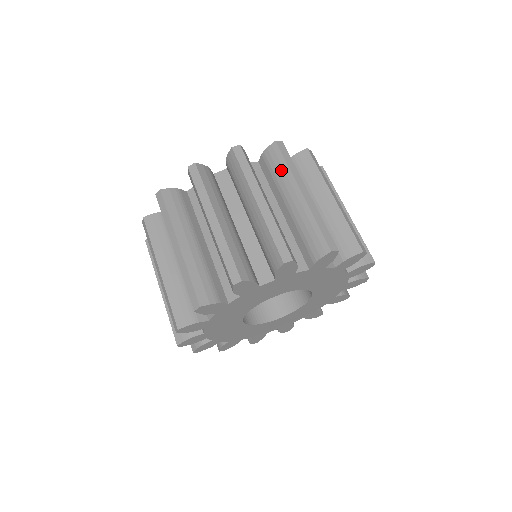
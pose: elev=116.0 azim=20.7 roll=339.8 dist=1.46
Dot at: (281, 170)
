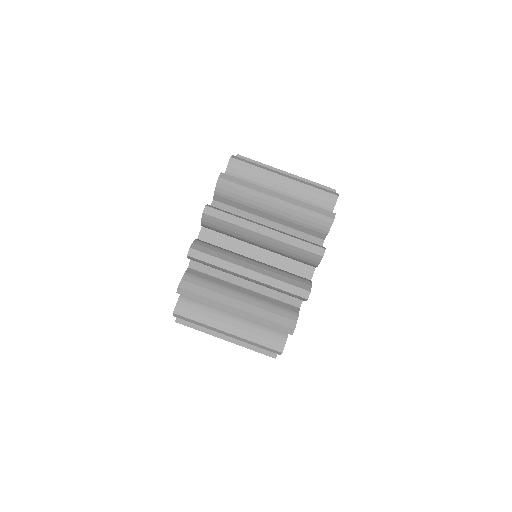
Dot at: (254, 173)
